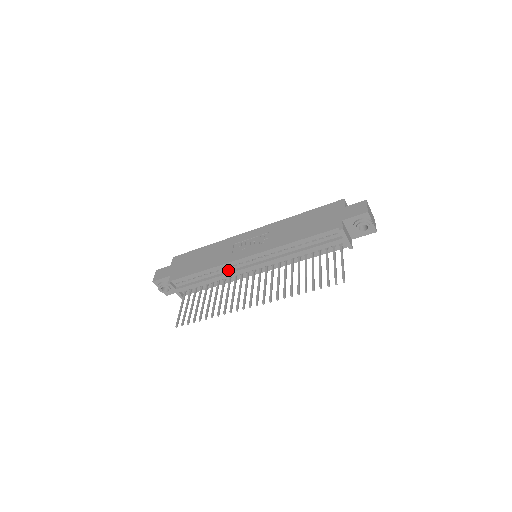
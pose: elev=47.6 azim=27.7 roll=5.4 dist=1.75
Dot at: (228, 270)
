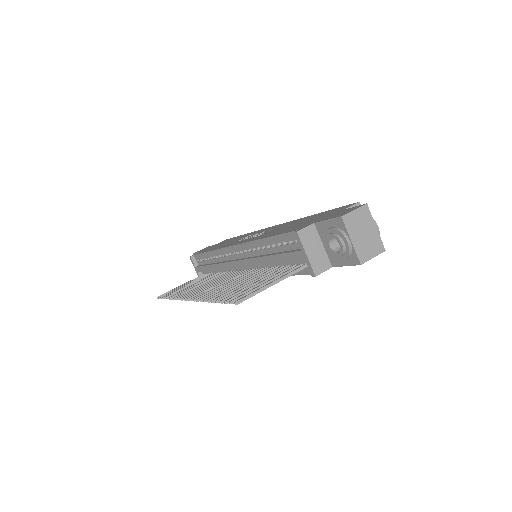
Dot at: (224, 260)
